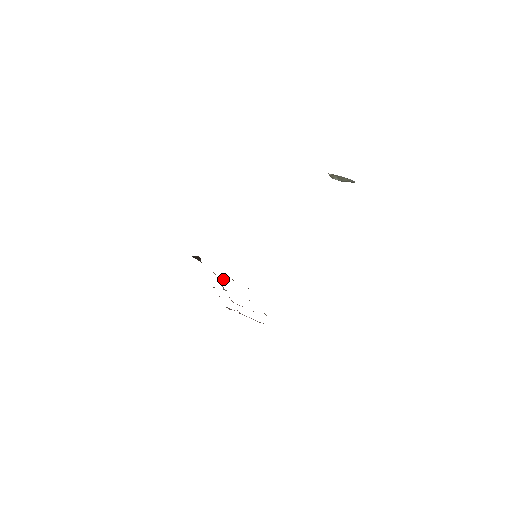
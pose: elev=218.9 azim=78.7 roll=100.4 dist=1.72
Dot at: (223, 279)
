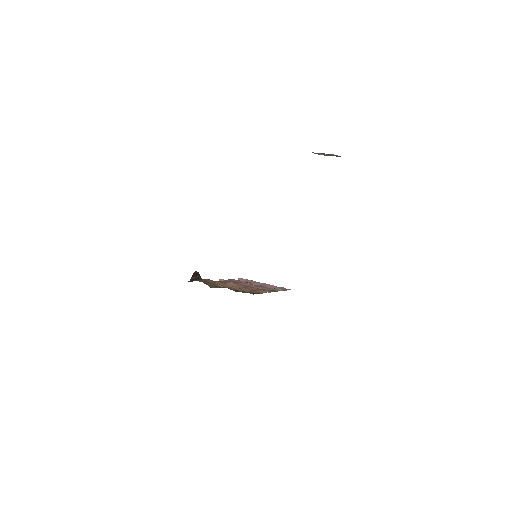
Dot at: (229, 283)
